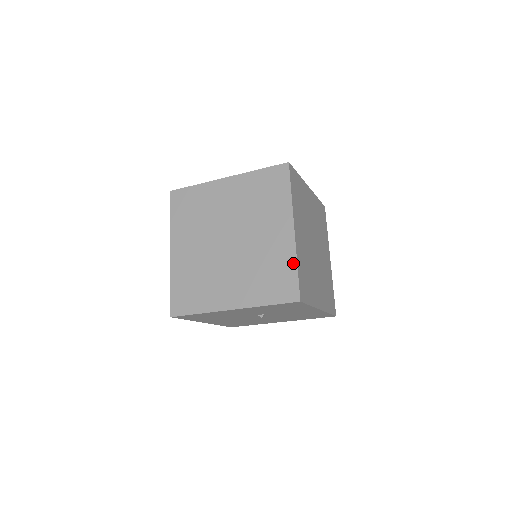
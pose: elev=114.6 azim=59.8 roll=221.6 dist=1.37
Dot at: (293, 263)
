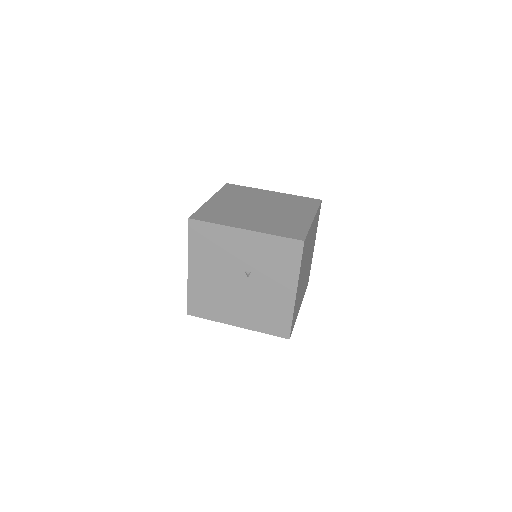
Dot at: (307, 227)
